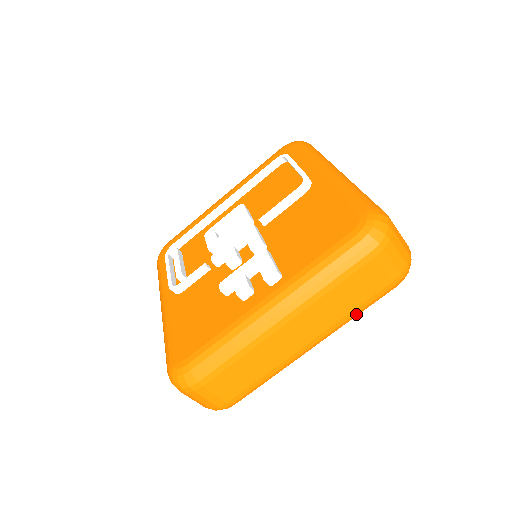
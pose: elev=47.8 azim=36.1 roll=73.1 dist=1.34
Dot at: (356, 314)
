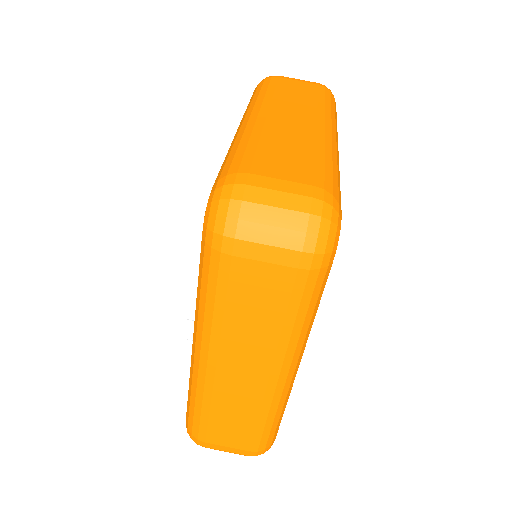
Dot at: (297, 324)
